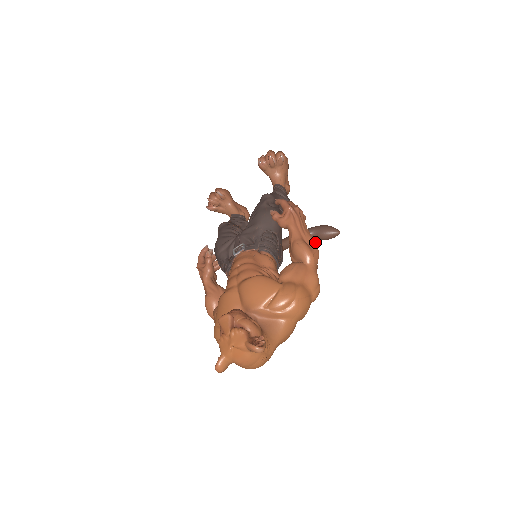
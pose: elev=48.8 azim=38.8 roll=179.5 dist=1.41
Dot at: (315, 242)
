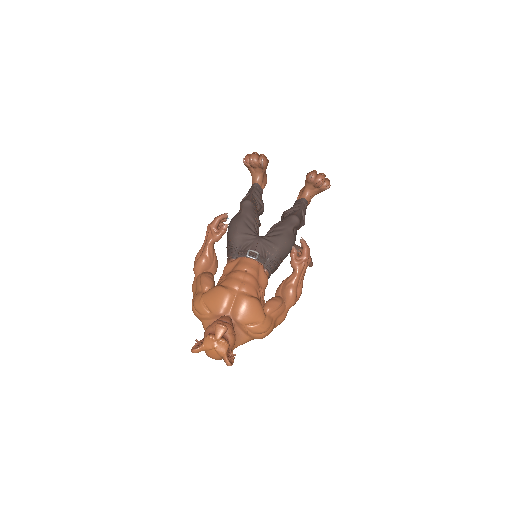
Dot at: occluded
